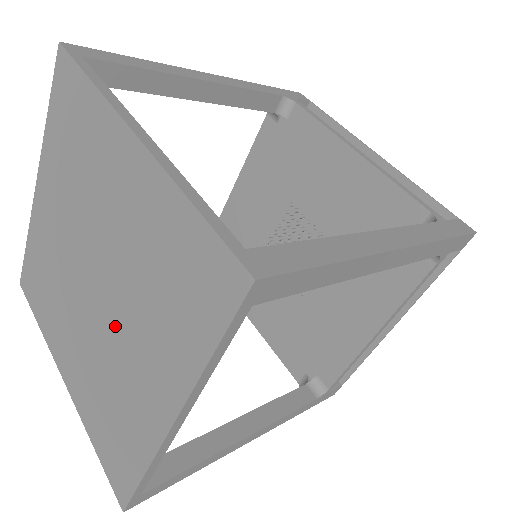
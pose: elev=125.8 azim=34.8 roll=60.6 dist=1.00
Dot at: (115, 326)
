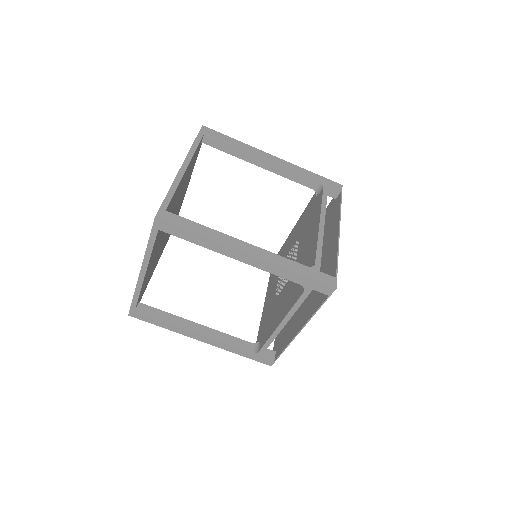
Dot at: occluded
